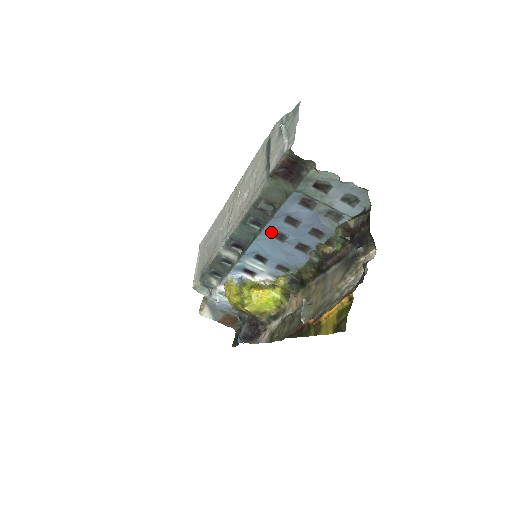
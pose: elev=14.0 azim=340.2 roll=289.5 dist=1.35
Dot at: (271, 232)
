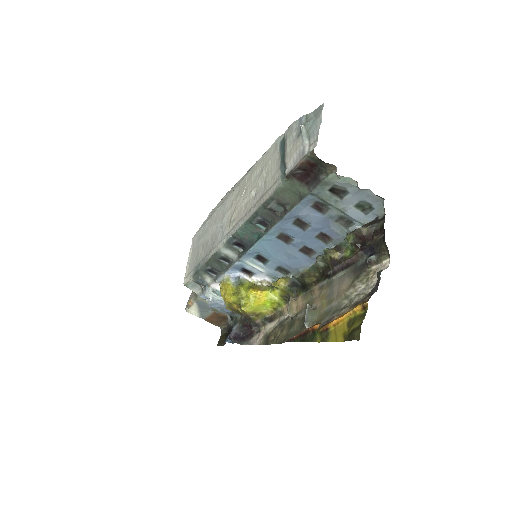
Dot at: (277, 233)
